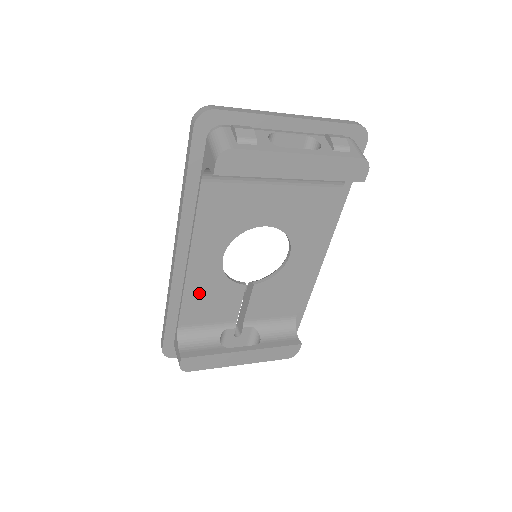
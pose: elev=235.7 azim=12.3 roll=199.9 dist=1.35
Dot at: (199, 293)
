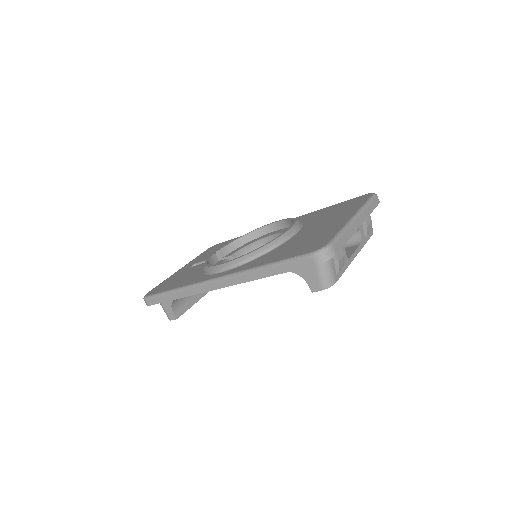
Dot at: occluded
